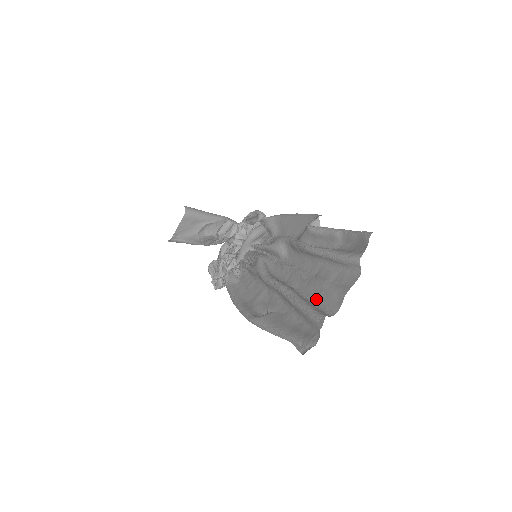
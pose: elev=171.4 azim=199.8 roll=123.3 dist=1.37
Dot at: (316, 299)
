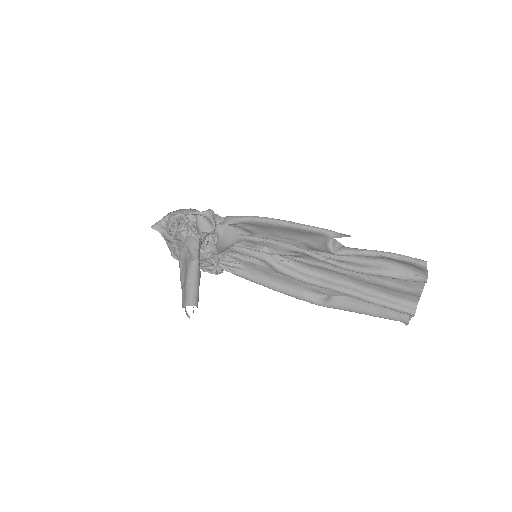
Dot at: (385, 293)
